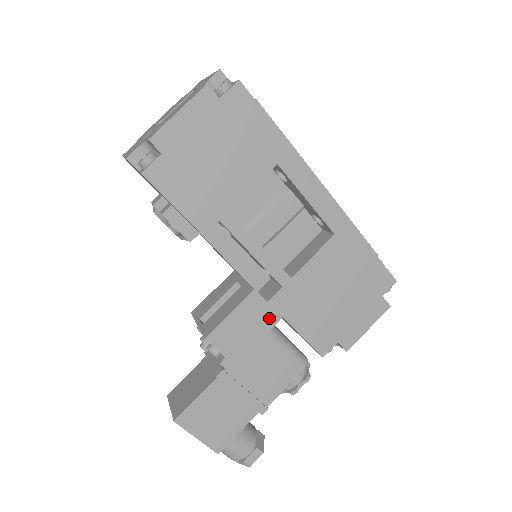
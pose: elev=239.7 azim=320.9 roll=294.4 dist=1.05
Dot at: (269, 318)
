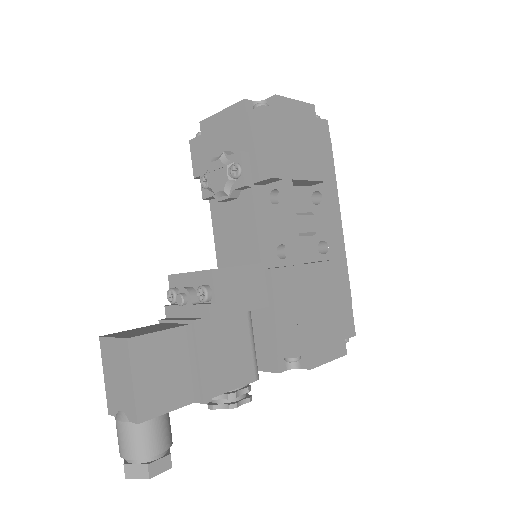
Dot at: (261, 298)
